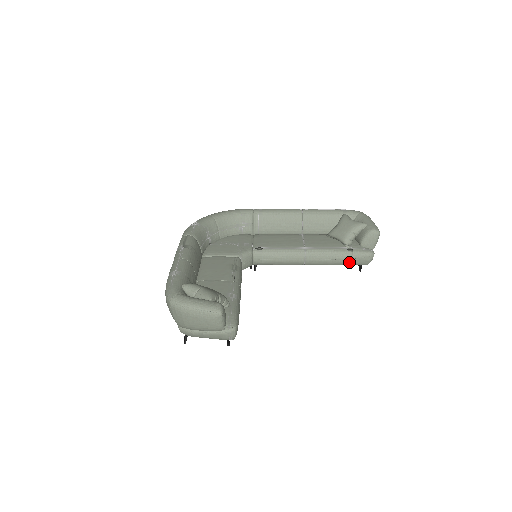
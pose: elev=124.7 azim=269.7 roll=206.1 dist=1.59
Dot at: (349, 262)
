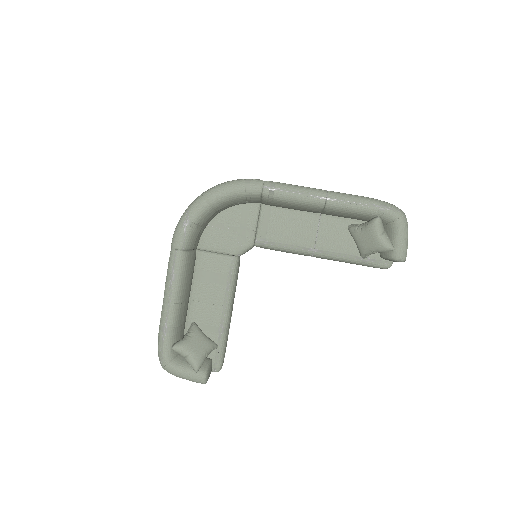
Dot at: occluded
